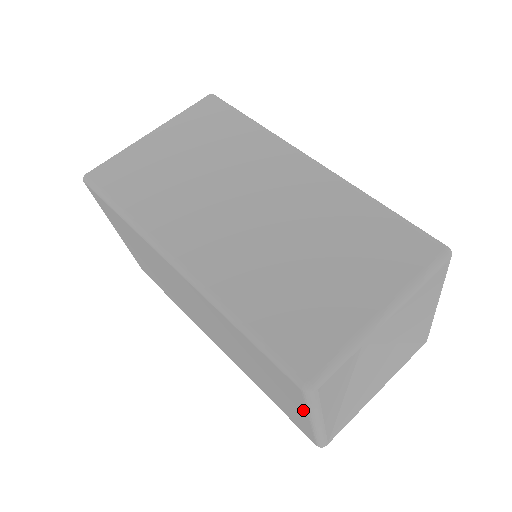
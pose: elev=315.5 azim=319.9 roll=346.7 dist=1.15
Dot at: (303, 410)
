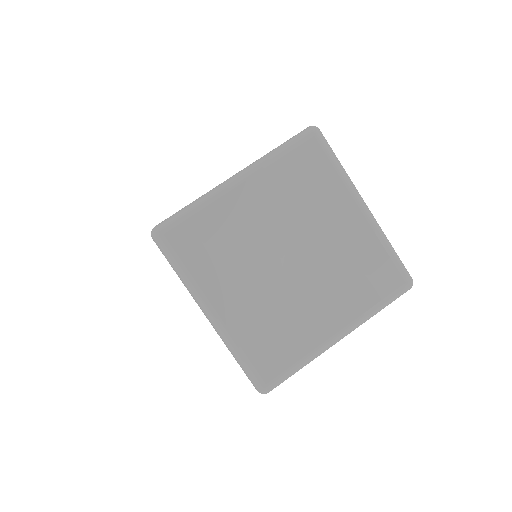
Dot at: (191, 295)
